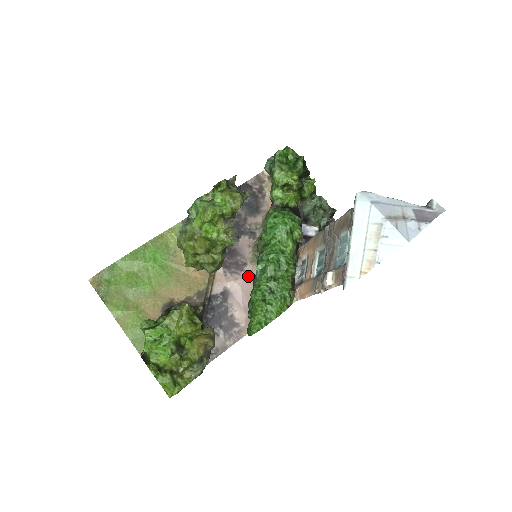
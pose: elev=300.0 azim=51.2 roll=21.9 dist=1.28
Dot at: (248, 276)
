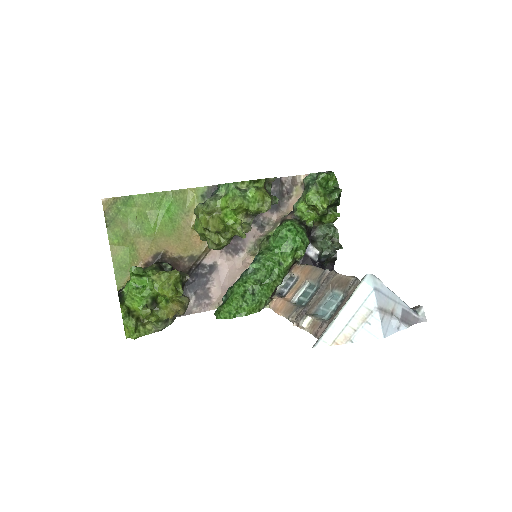
Dot at: (240, 262)
